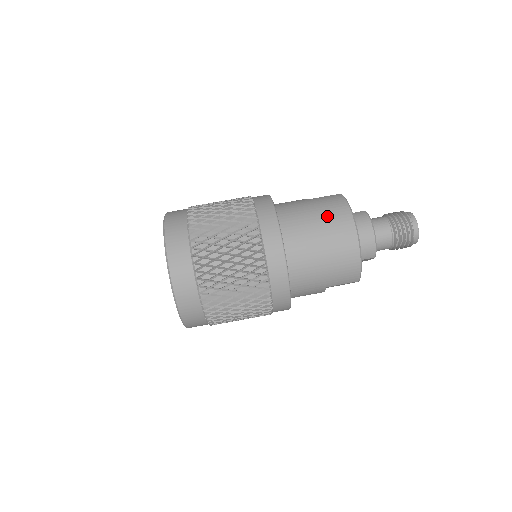
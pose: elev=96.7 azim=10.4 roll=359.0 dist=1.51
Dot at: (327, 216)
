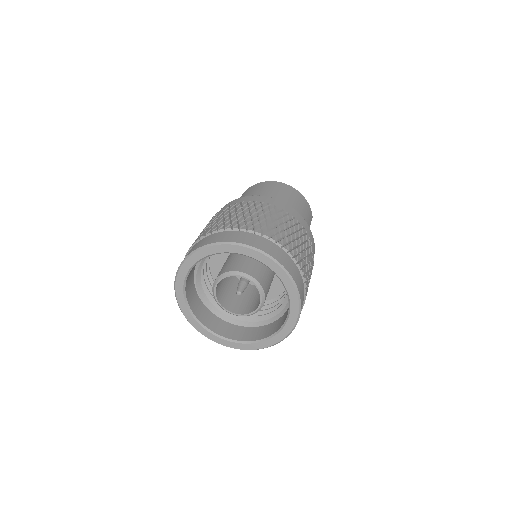
Dot at: (263, 188)
